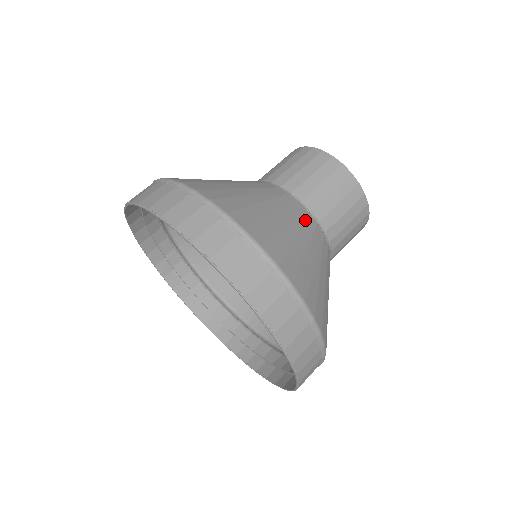
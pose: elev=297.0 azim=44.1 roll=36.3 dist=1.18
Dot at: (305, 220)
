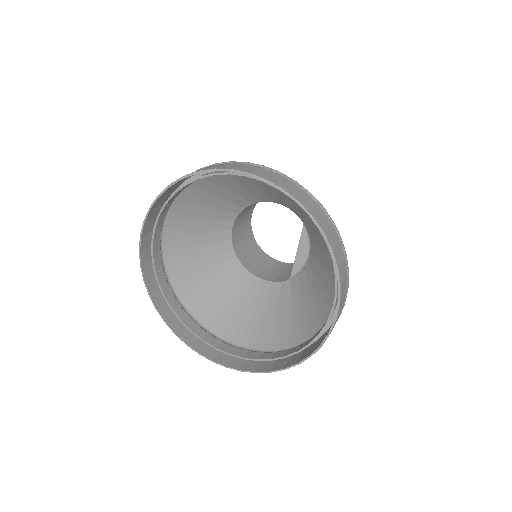
Dot at: occluded
